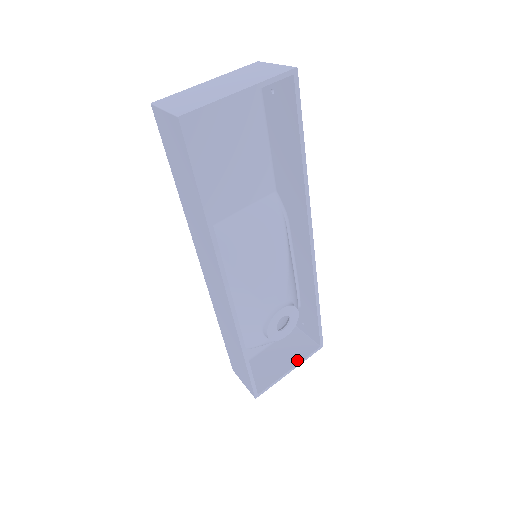
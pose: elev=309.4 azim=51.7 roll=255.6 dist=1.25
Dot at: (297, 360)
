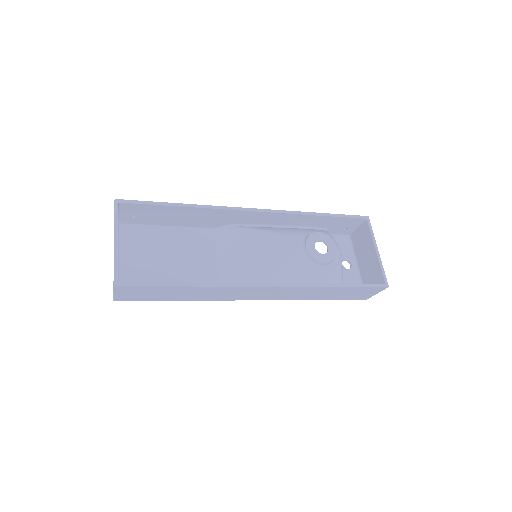
Dot at: (371, 242)
